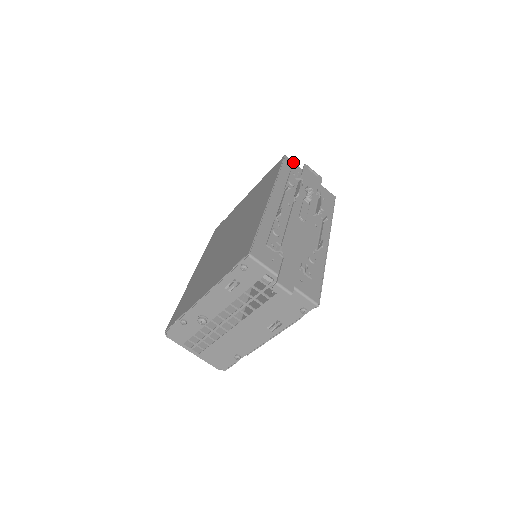
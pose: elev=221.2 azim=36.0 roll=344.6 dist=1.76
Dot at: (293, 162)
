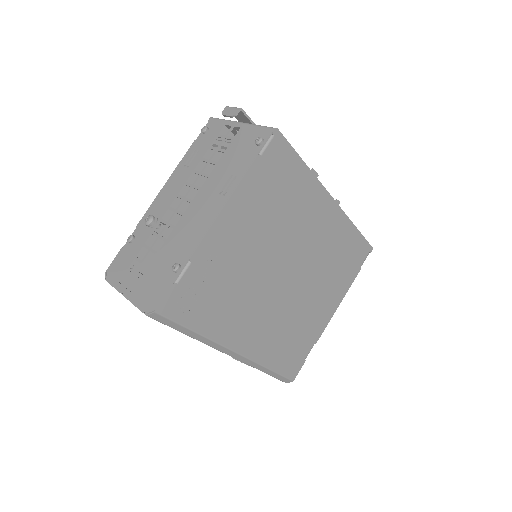
Dot at: occluded
